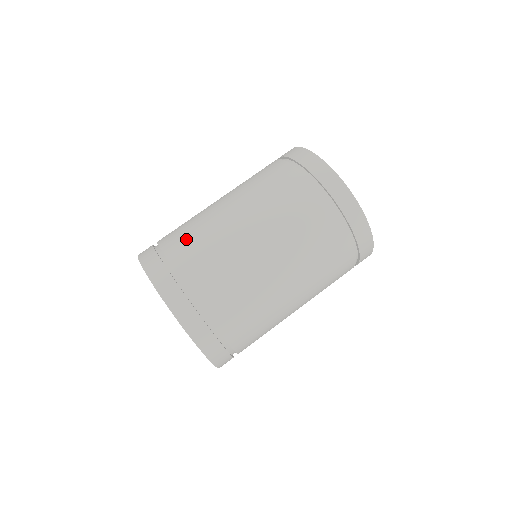
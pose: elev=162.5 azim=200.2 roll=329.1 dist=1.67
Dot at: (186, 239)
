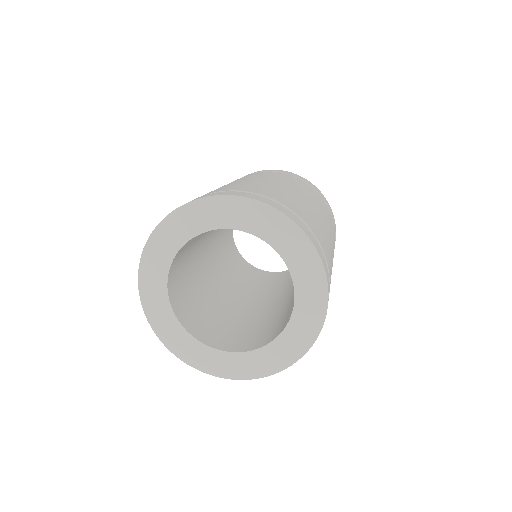
Dot at: (282, 195)
